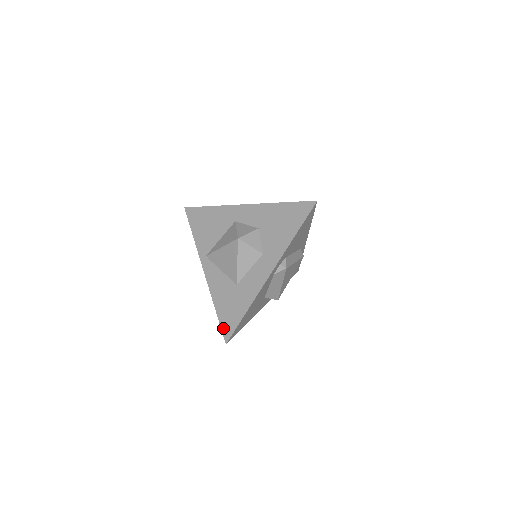
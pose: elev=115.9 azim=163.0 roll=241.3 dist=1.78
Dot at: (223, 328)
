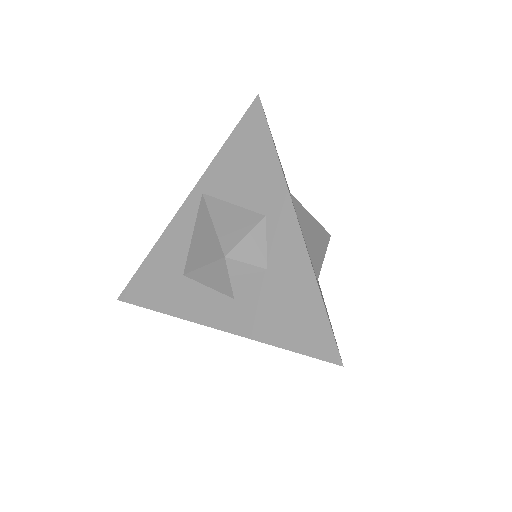
Dot at: (131, 284)
